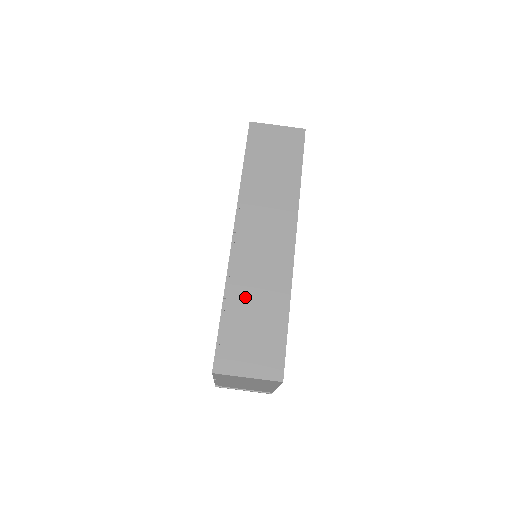
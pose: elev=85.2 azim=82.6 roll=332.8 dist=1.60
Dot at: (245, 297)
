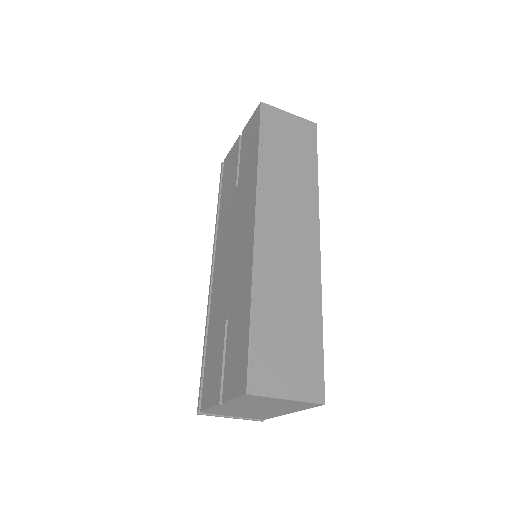
Dot at: (275, 300)
